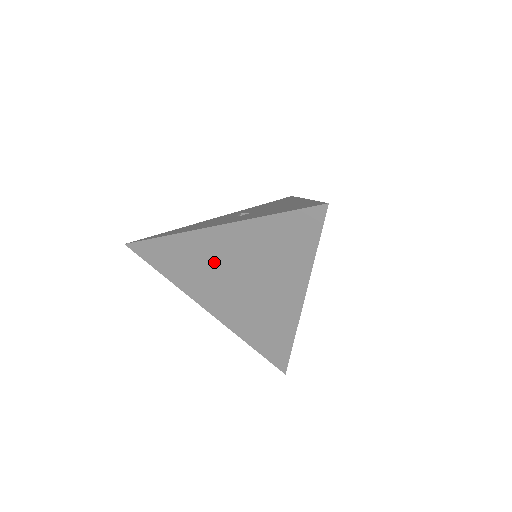
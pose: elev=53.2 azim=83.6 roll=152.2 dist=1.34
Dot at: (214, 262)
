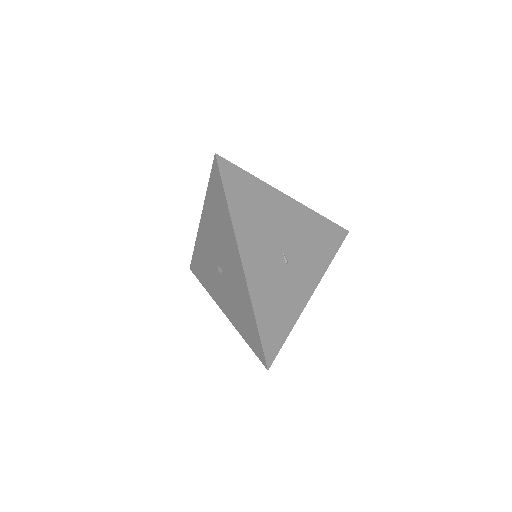
Dot at: occluded
